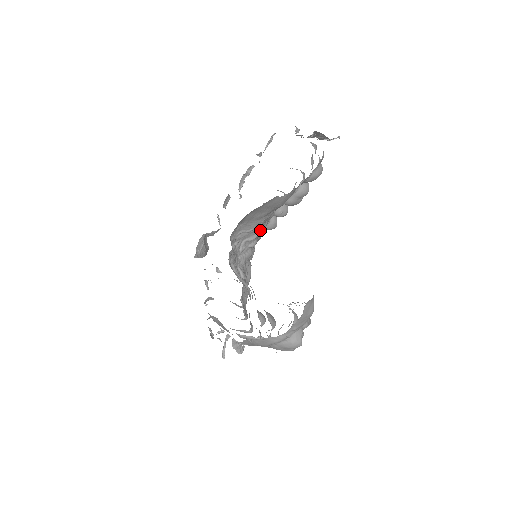
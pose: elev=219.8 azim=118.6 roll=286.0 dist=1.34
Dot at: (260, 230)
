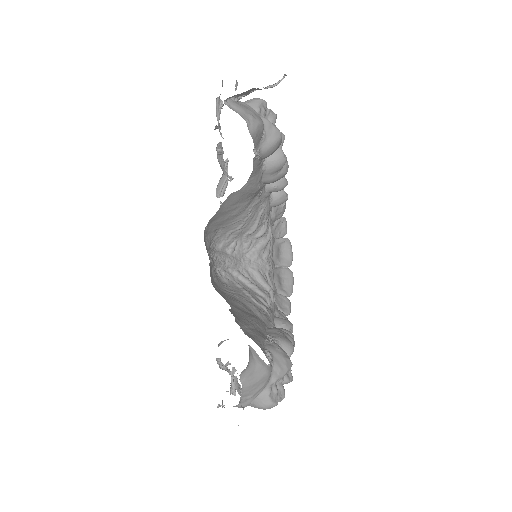
Dot at: (257, 218)
